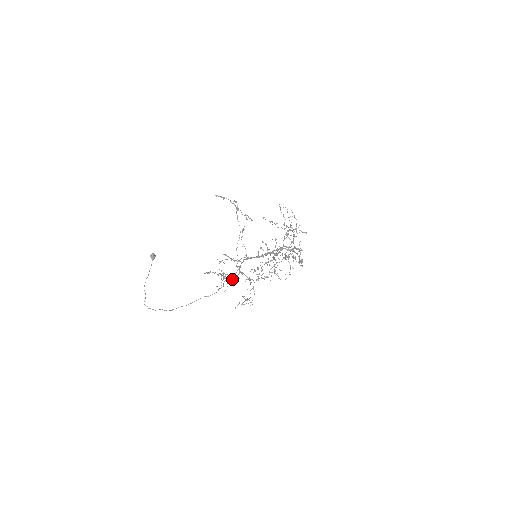
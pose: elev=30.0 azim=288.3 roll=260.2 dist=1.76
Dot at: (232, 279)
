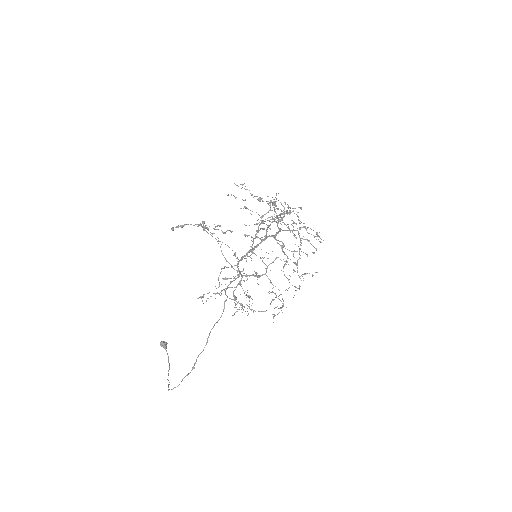
Dot at: occluded
